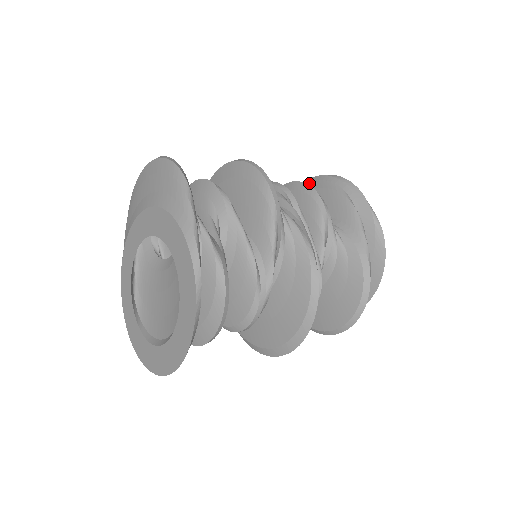
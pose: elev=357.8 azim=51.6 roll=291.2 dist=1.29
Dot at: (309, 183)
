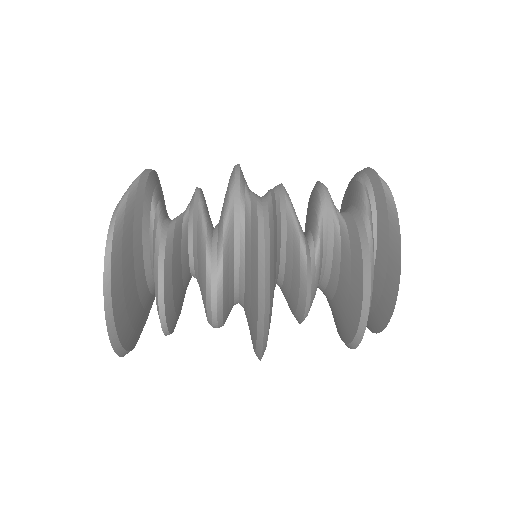
Dot at: occluded
